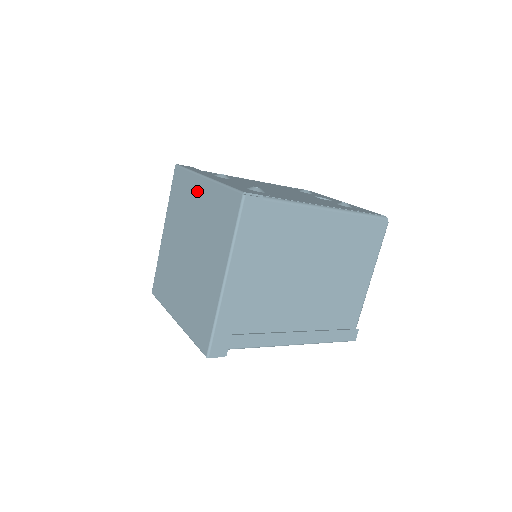
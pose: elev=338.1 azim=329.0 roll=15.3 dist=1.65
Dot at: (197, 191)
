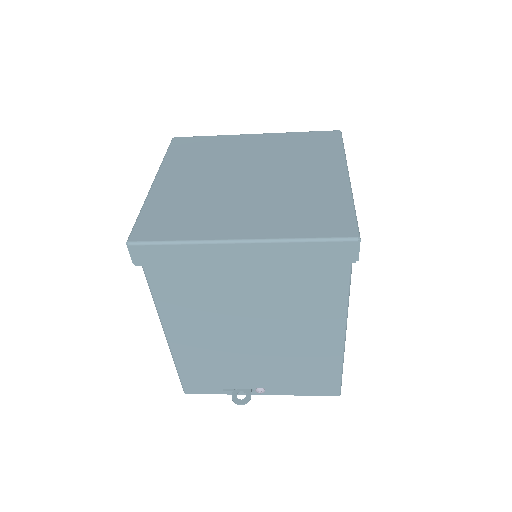
Dot at: (244, 142)
